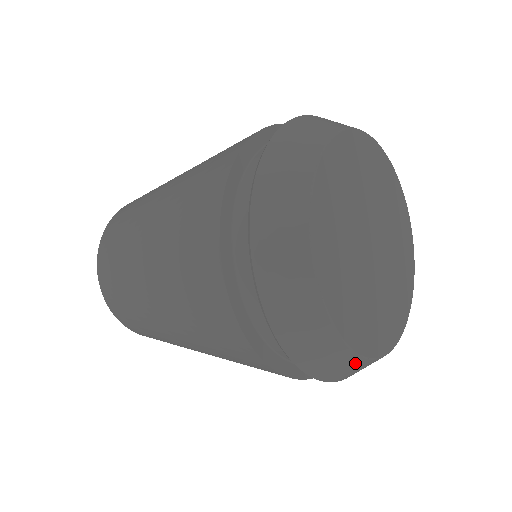
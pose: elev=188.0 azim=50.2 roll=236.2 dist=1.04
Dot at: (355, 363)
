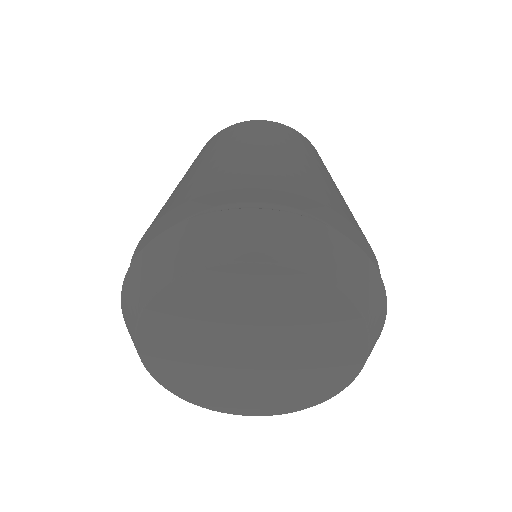
Dot at: occluded
